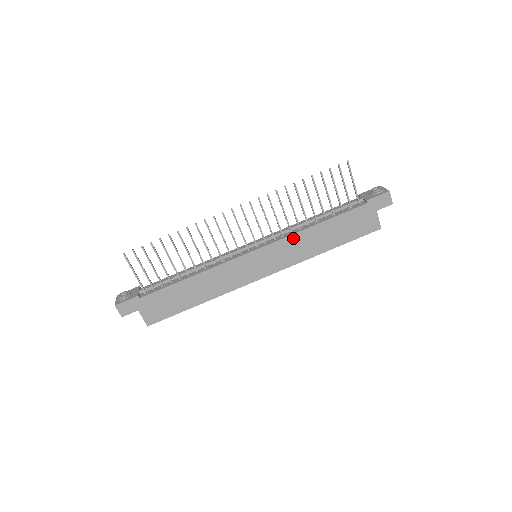
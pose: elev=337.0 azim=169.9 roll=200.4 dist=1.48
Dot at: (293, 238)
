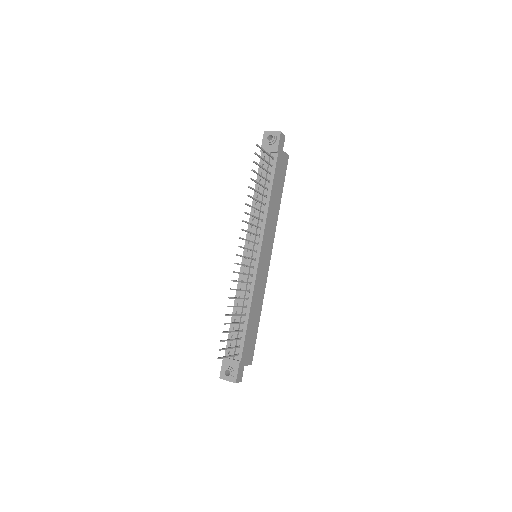
Dot at: (267, 222)
